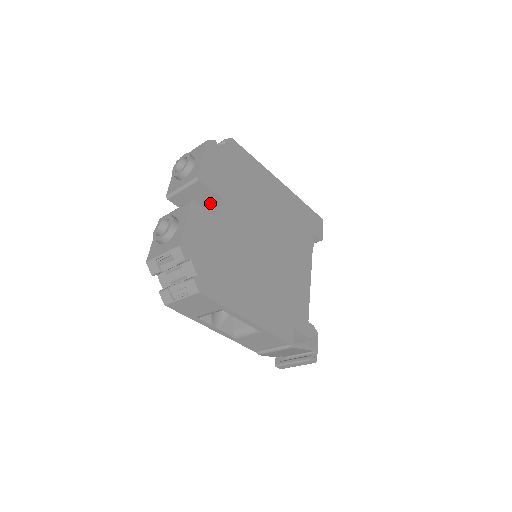
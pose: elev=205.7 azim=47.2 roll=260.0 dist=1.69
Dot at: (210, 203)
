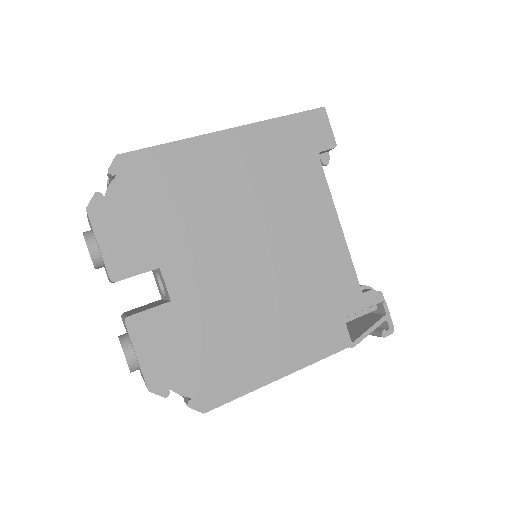
Dot at: occluded
